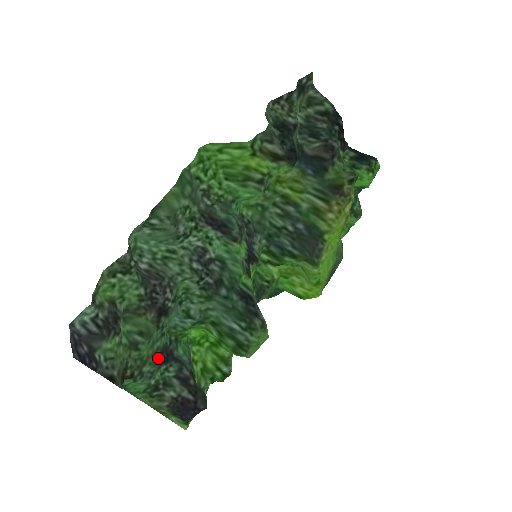
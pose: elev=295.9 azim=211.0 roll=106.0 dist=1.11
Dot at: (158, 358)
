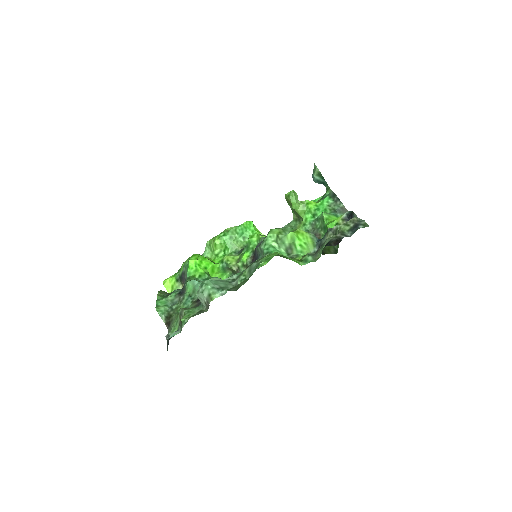
Dot at: (180, 297)
